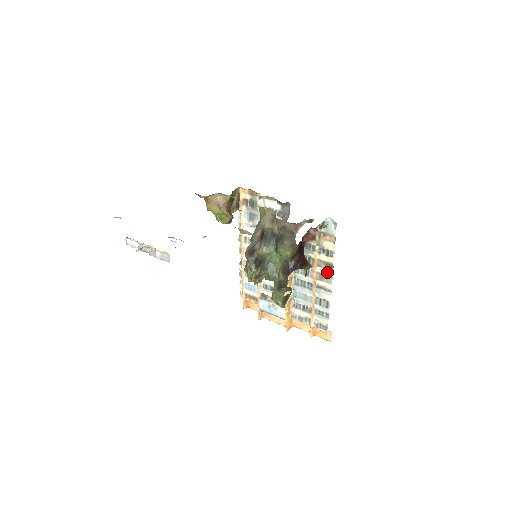
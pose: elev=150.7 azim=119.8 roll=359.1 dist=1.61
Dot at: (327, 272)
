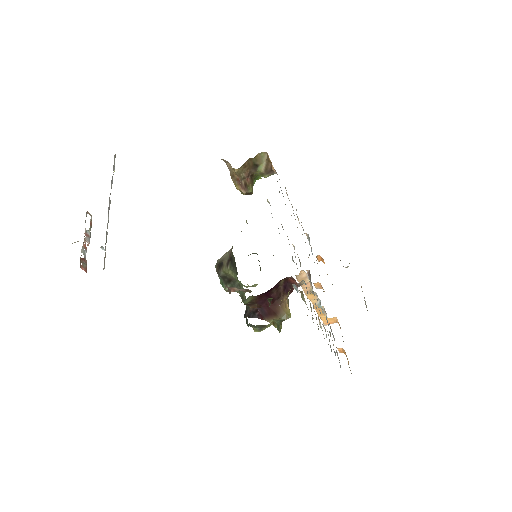
Dot at: occluded
